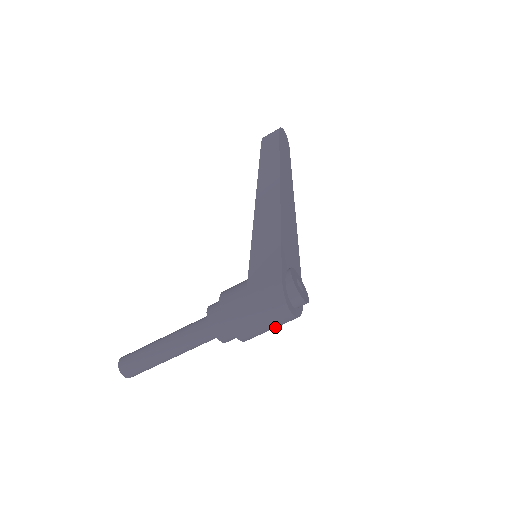
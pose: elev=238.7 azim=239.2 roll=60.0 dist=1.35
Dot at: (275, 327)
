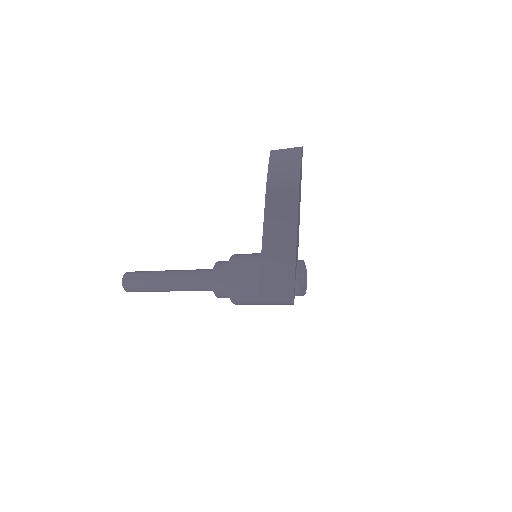
Dot at: occluded
